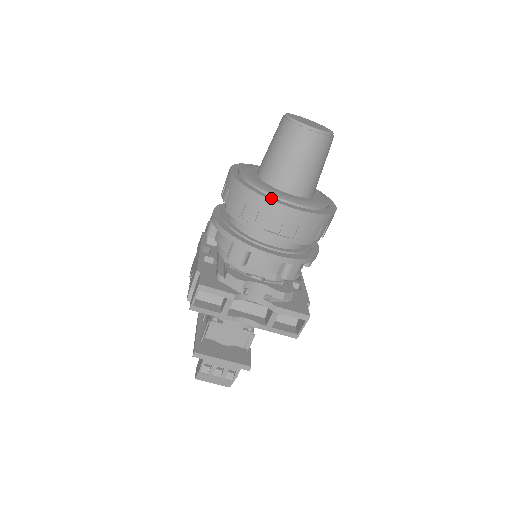
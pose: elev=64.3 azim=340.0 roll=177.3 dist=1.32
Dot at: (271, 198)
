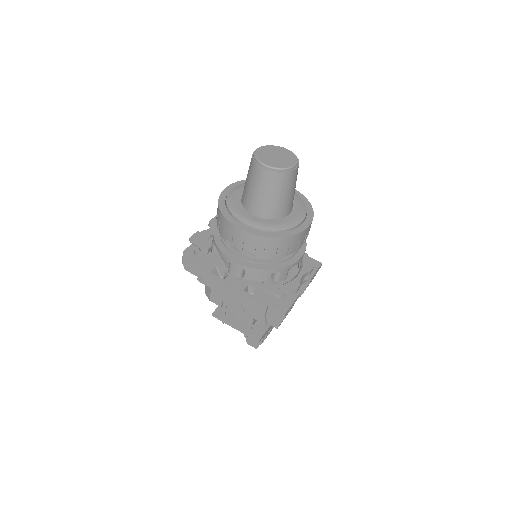
Dot at: (297, 231)
